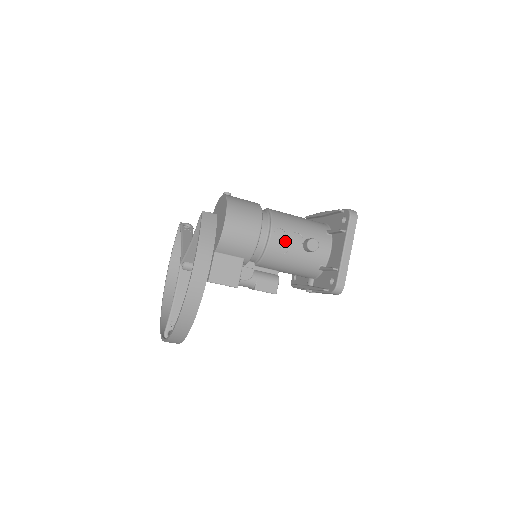
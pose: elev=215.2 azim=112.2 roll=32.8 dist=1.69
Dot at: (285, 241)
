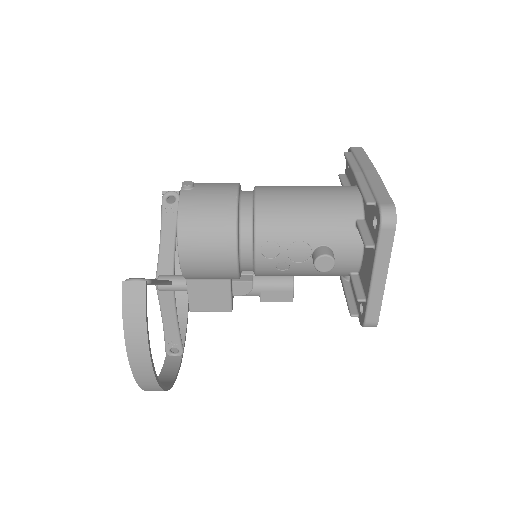
Dot at: (281, 257)
